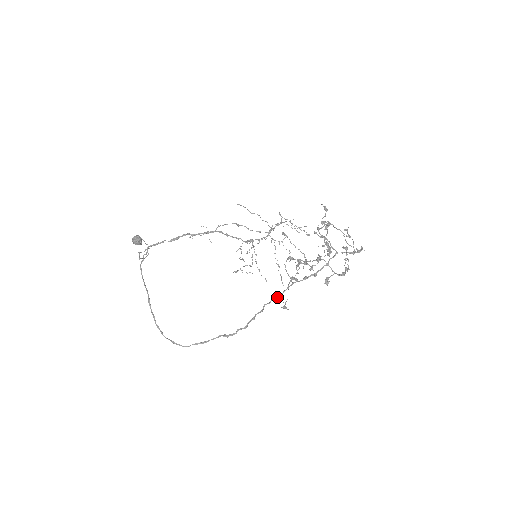
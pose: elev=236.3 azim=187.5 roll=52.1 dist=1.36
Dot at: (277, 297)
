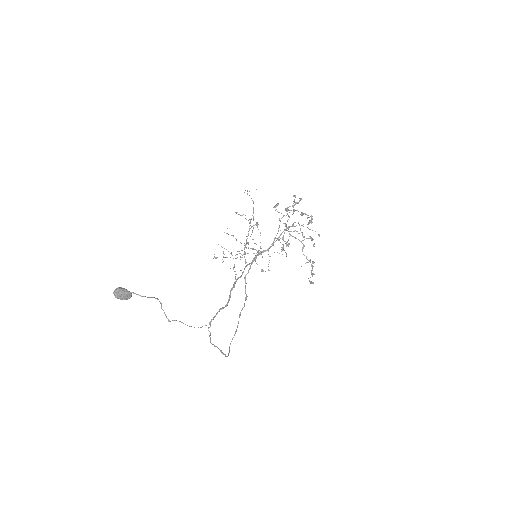
Dot at: occluded
